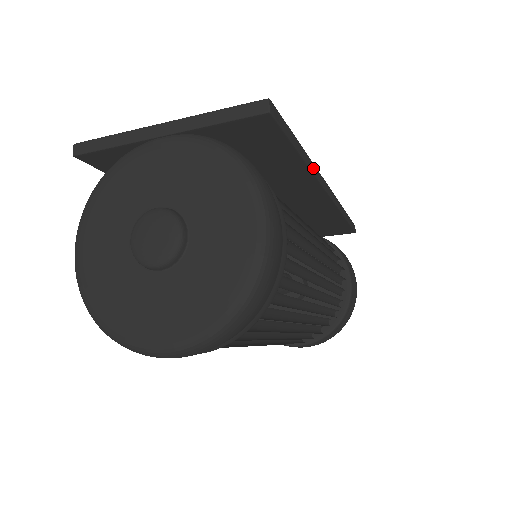
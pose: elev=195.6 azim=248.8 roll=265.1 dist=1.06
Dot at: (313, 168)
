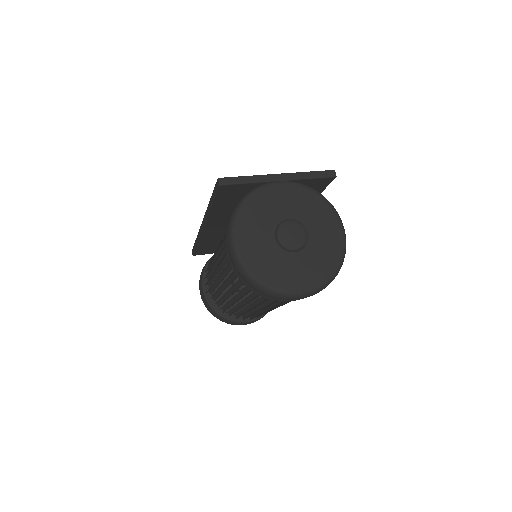
Dot at: occluded
